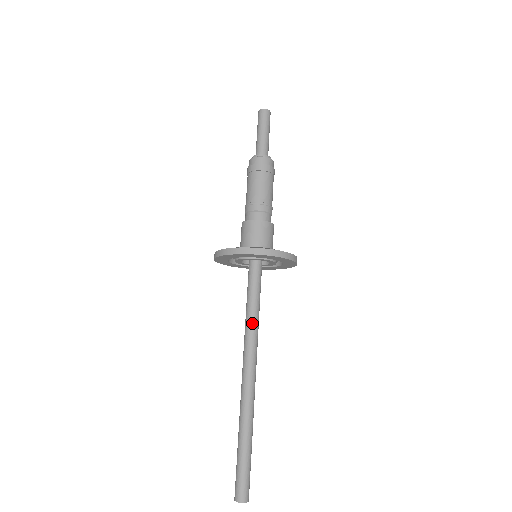
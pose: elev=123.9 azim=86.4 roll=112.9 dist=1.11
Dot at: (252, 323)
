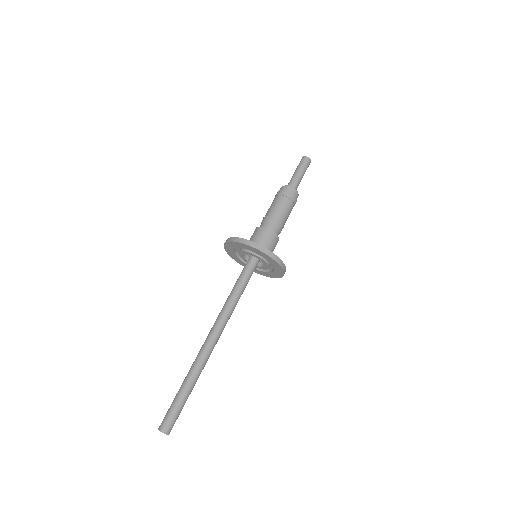
Dot at: (230, 301)
